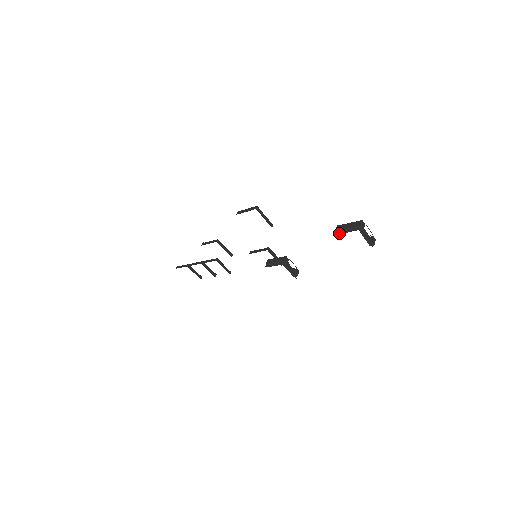
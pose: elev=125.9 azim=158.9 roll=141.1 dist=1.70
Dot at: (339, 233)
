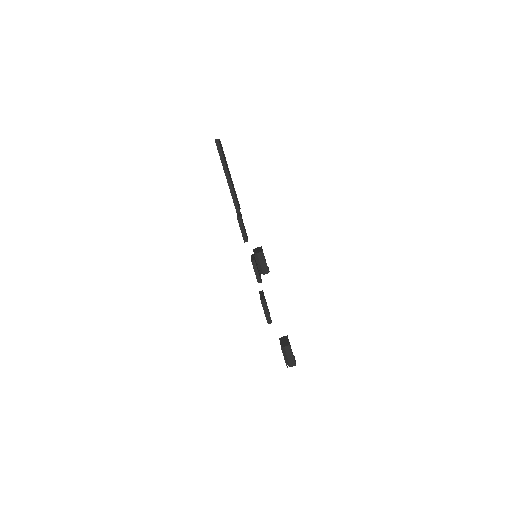
Dot at: (283, 350)
